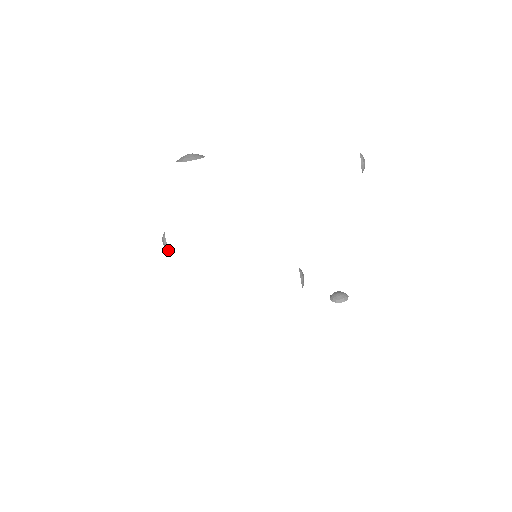
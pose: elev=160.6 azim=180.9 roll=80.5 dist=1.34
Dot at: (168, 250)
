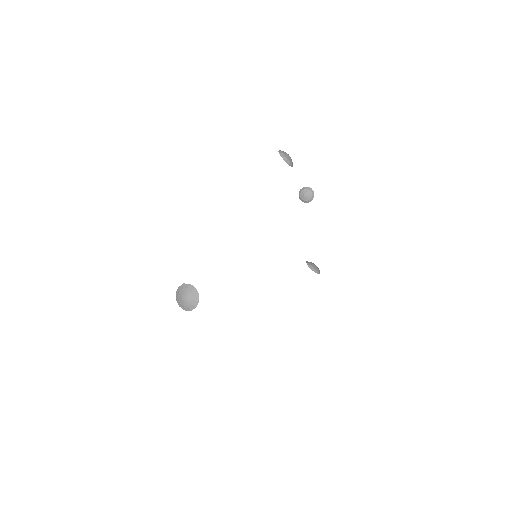
Dot at: occluded
